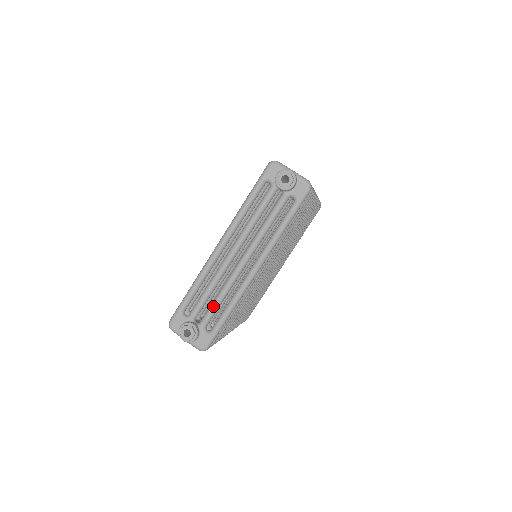
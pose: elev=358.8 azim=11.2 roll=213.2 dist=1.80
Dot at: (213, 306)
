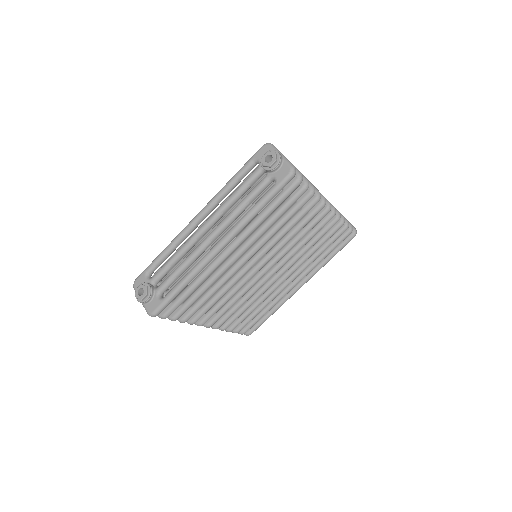
Dot at: (172, 273)
